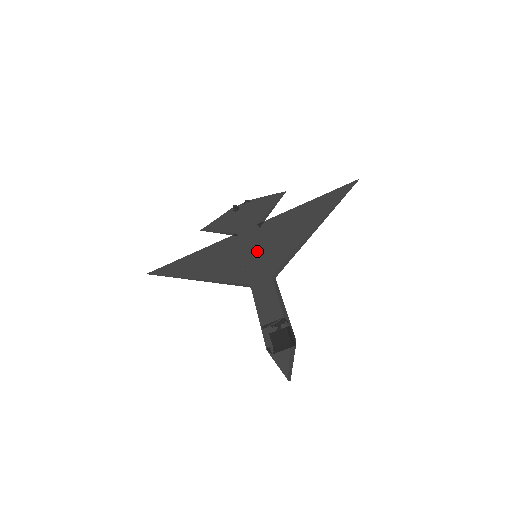
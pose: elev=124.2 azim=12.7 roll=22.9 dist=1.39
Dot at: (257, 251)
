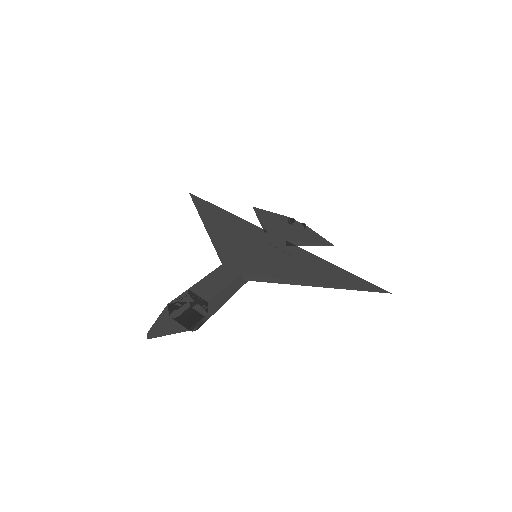
Dot at: (260, 252)
